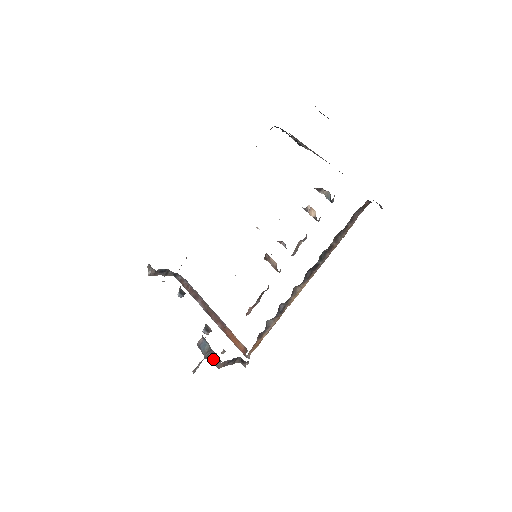
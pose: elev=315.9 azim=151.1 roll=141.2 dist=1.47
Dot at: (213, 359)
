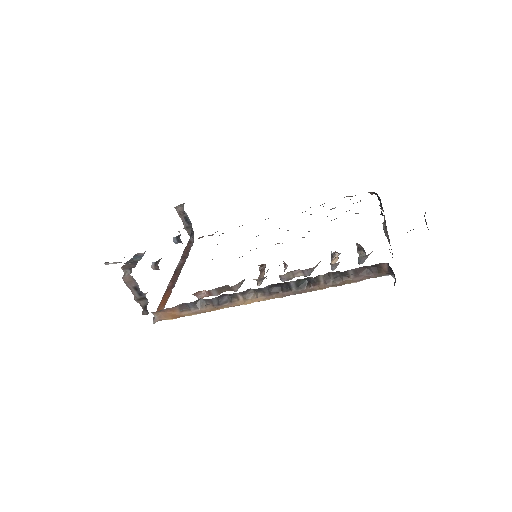
Dot at: (129, 267)
